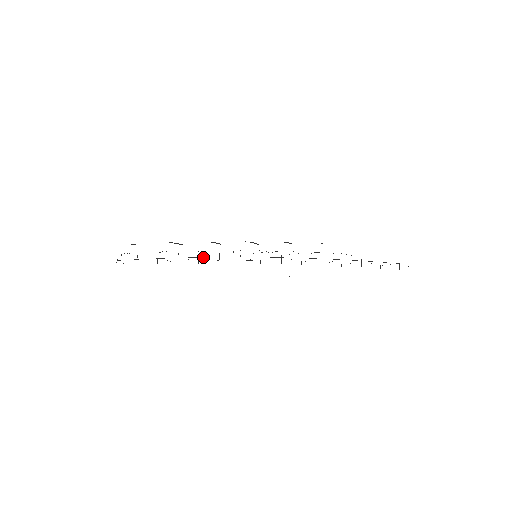
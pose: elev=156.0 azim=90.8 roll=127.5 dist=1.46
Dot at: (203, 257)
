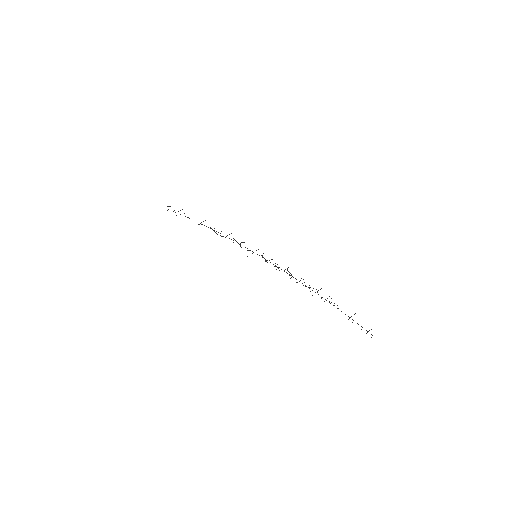
Dot at: (220, 233)
